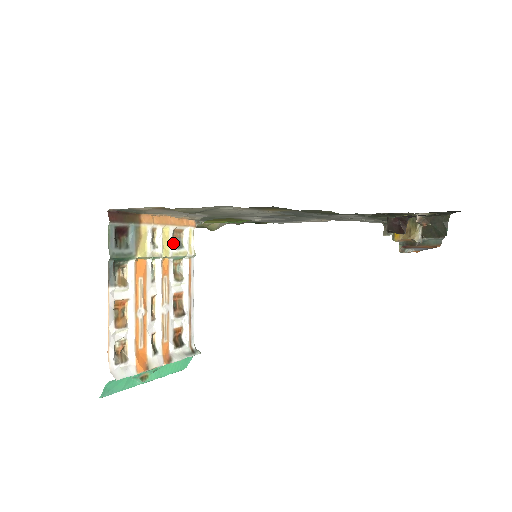
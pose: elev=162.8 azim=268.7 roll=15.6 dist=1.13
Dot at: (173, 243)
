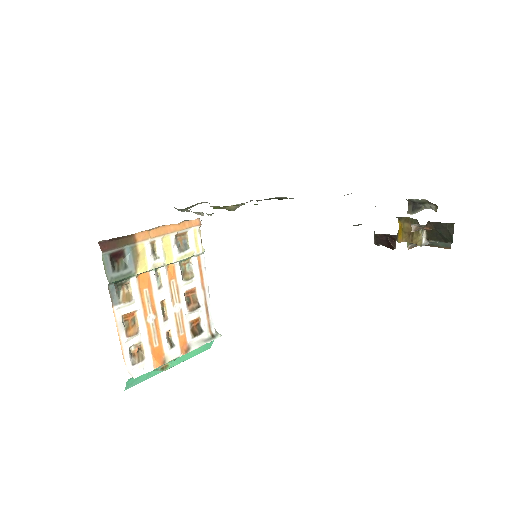
Dot at: (177, 248)
